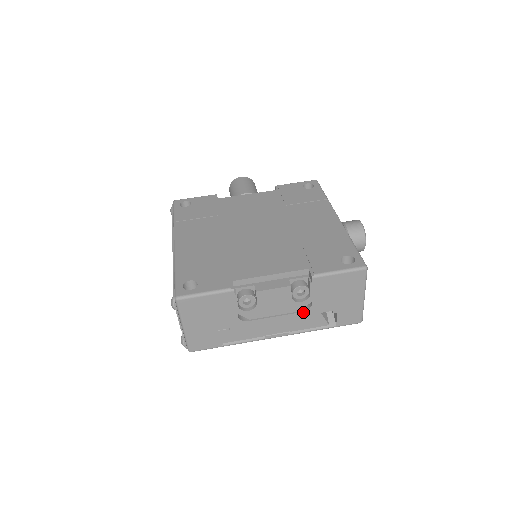
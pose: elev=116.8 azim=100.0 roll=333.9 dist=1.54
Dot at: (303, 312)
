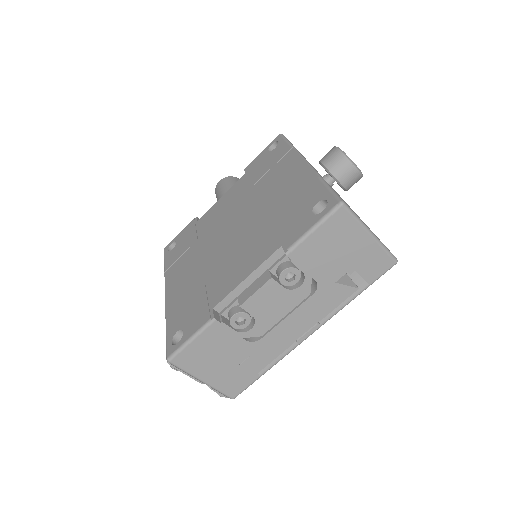
Dot at: (314, 294)
